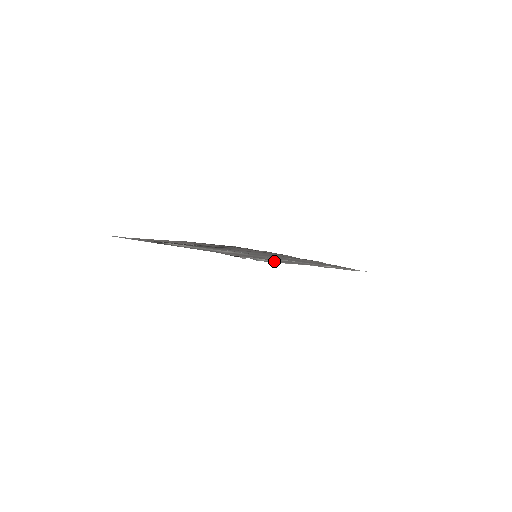
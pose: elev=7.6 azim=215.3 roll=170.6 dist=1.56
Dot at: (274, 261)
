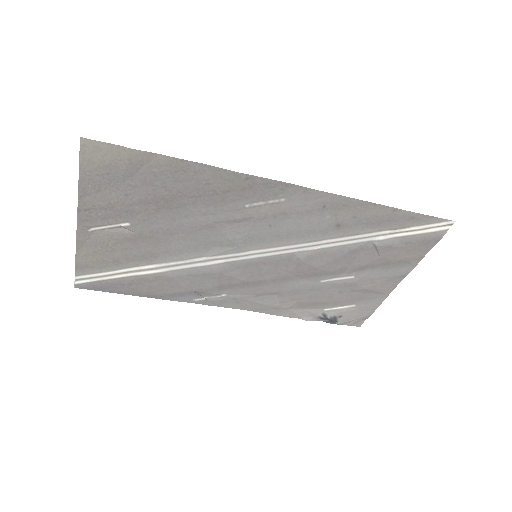
Dot at: (353, 310)
